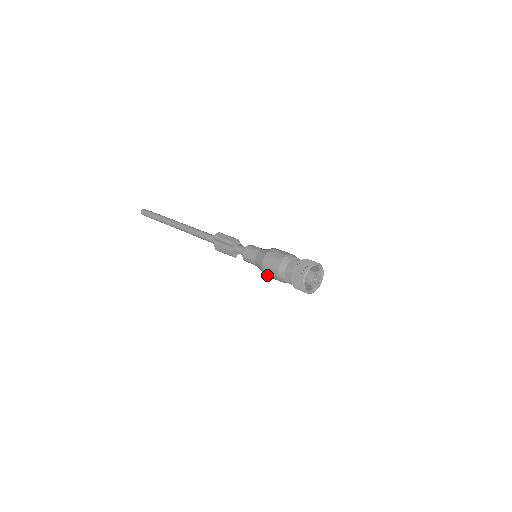
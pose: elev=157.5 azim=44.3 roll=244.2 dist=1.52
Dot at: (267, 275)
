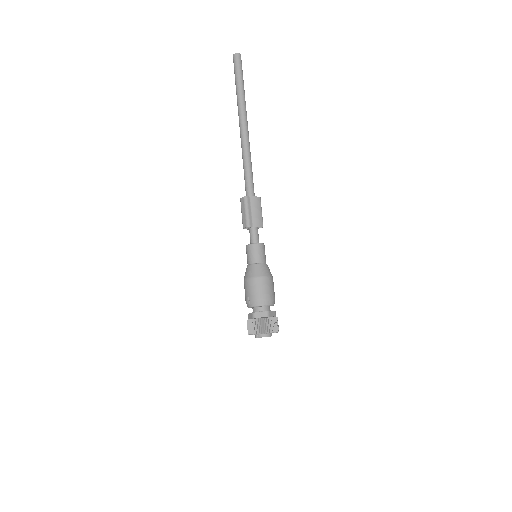
Dot at: occluded
